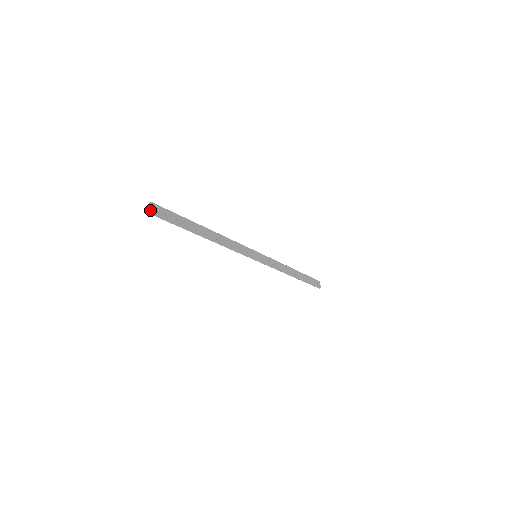
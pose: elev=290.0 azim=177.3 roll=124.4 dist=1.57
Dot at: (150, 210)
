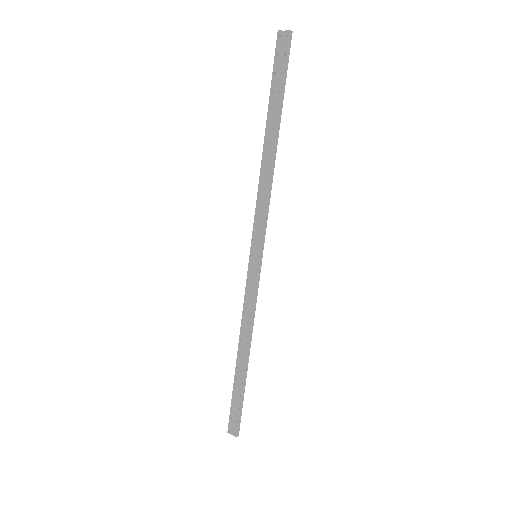
Dot at: (289, 31)
